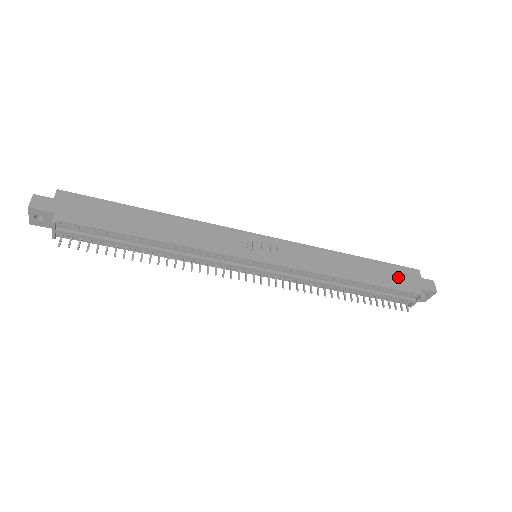
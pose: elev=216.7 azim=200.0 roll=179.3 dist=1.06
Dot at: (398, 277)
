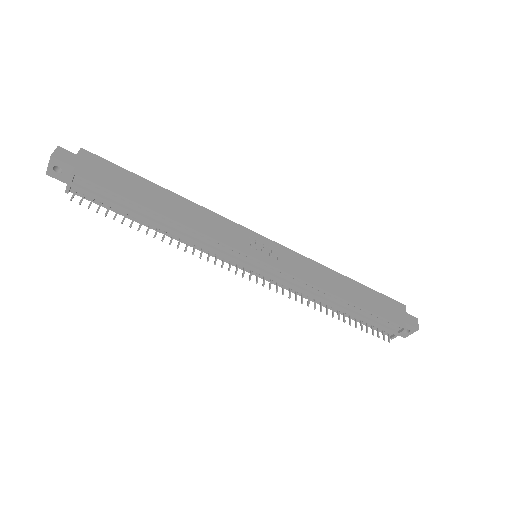
Dot at: (385, 307)
